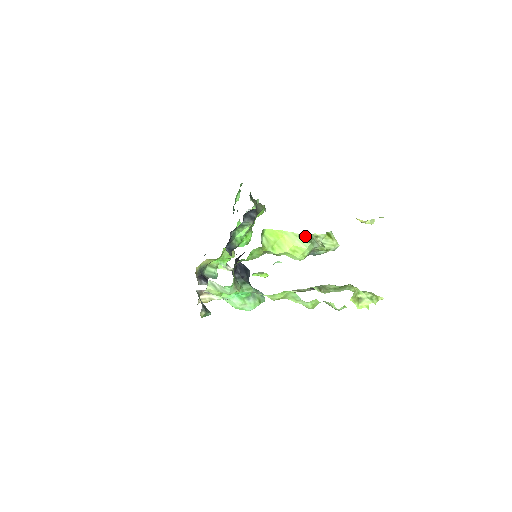
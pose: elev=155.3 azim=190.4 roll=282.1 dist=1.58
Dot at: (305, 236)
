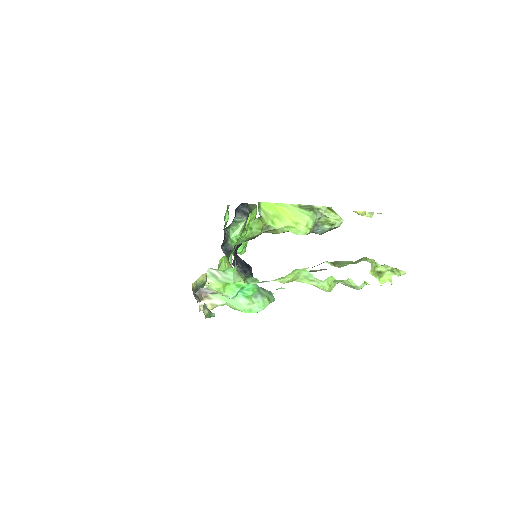
Dot at: (305, 206)
